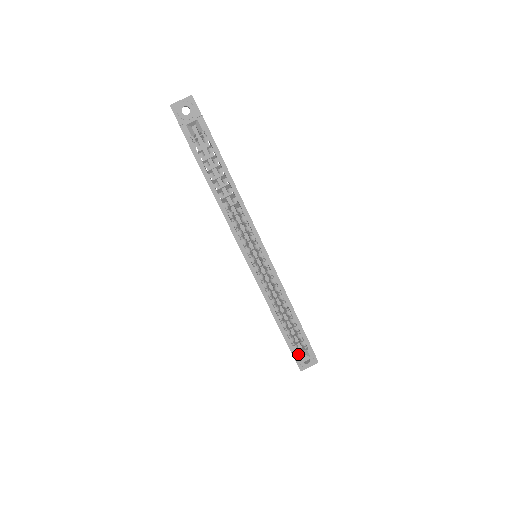
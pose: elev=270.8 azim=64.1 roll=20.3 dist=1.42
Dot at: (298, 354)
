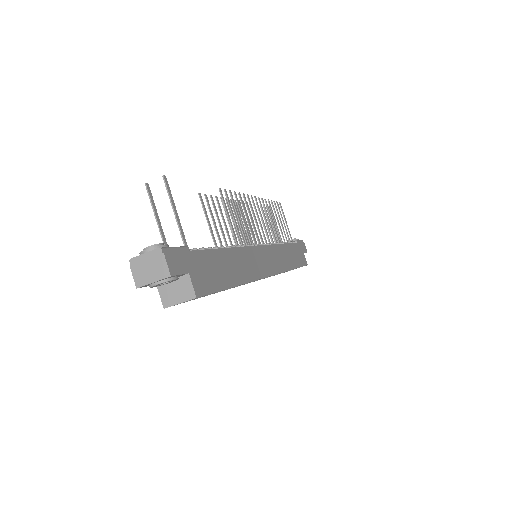
Dot at: occluded
